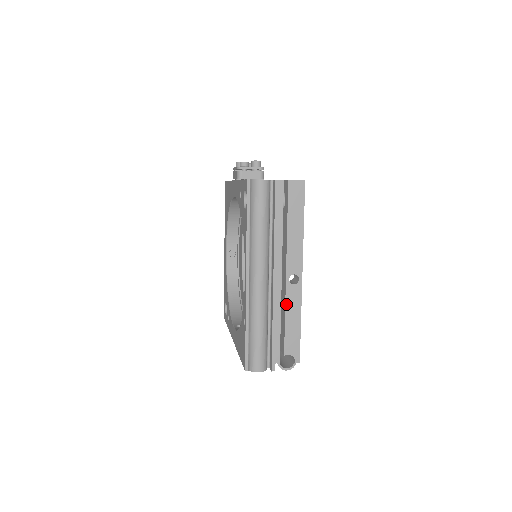
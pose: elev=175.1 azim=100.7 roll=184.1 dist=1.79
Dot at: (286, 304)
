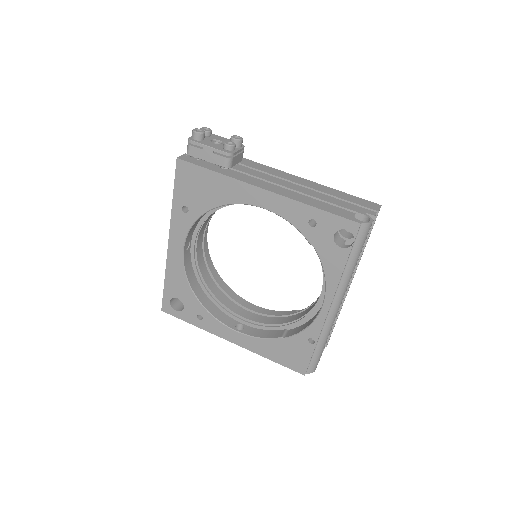
Dot at: (340, 310)
